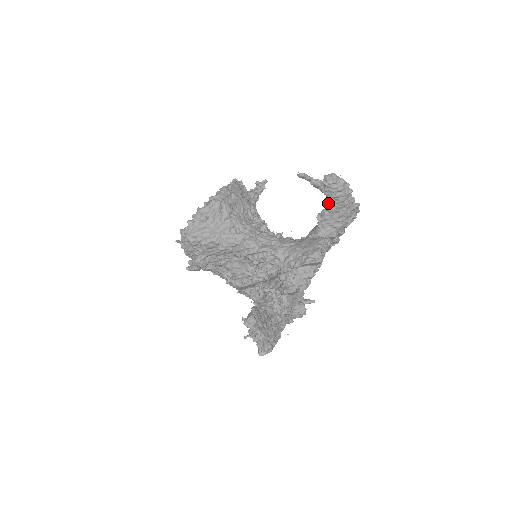
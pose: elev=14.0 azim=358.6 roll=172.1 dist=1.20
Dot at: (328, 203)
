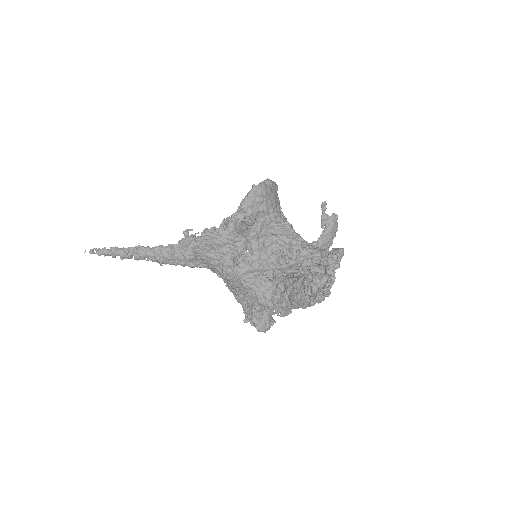
Dot at: (324, 235)
